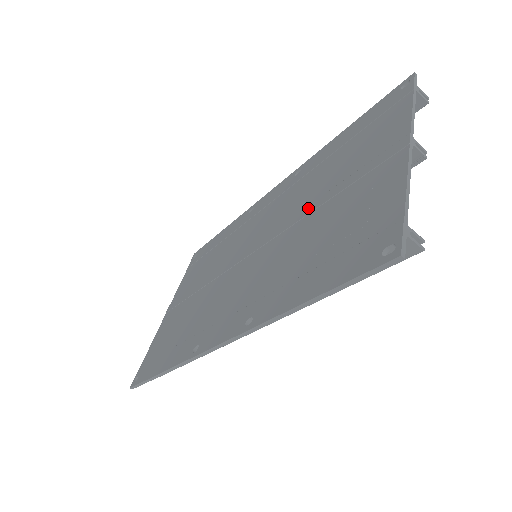
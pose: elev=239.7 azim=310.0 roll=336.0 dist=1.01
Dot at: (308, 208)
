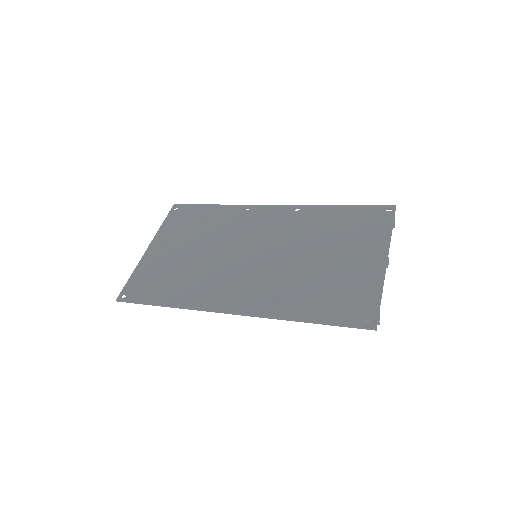
Dot at: (309, 251)
